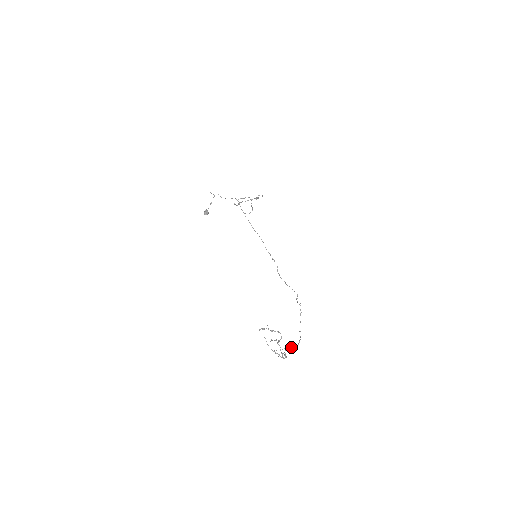
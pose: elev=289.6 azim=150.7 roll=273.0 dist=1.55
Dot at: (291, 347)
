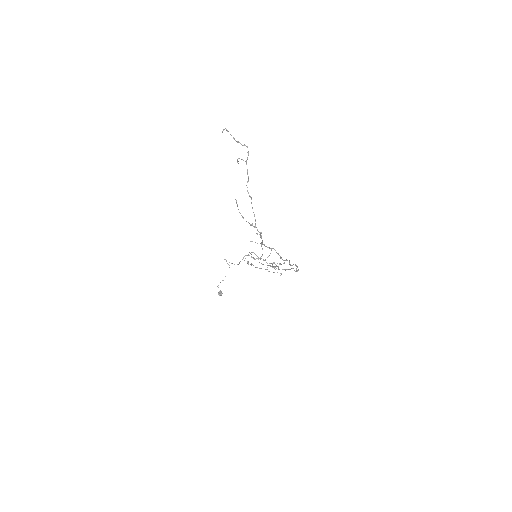
Dot at: (273, 248)
